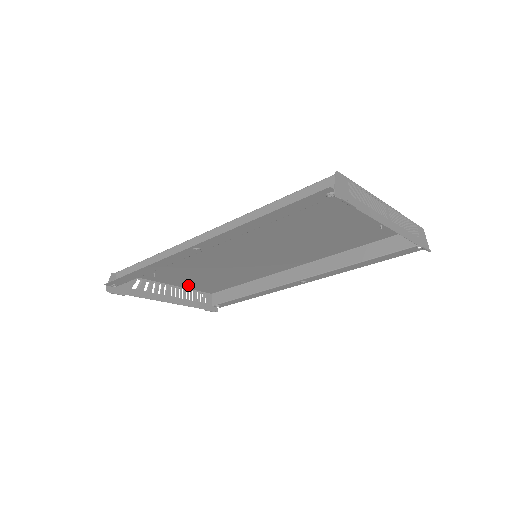
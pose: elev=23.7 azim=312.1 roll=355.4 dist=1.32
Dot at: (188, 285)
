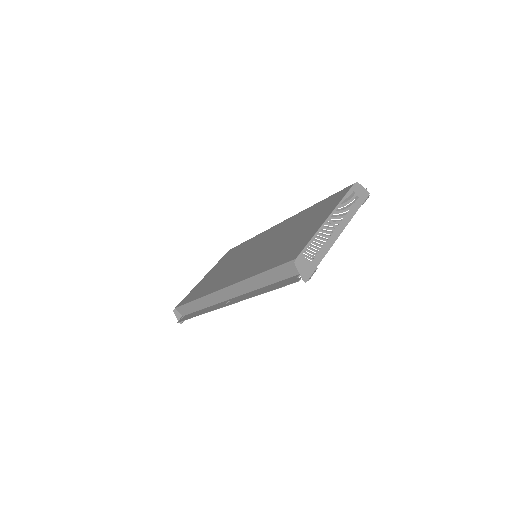
Dot at: (215, 267)
